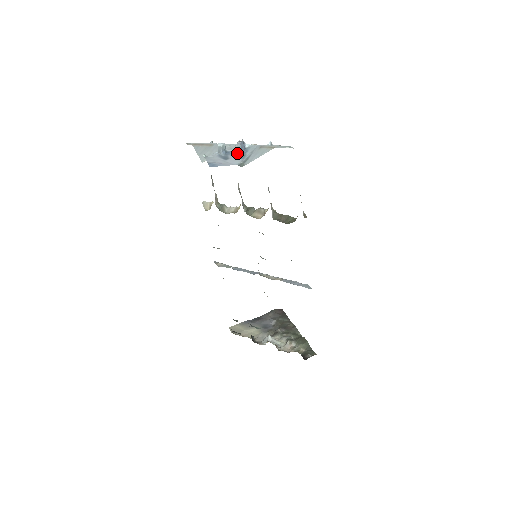
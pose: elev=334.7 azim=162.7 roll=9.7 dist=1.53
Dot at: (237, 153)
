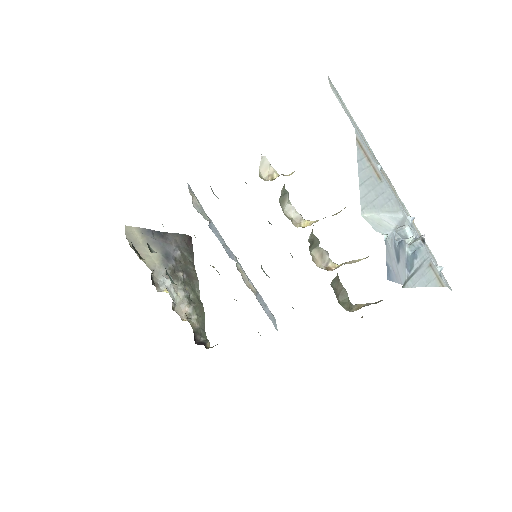
Dot at: (406, 249)
